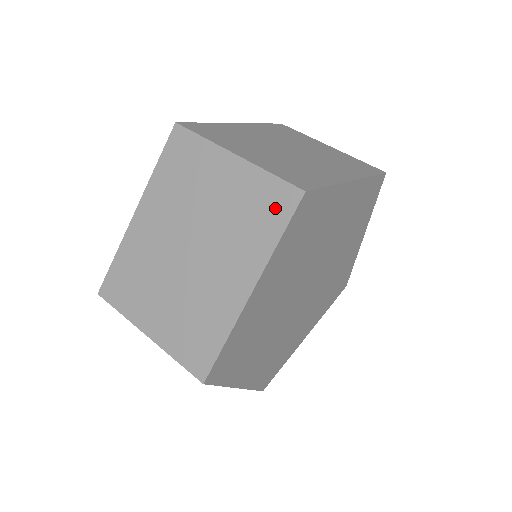
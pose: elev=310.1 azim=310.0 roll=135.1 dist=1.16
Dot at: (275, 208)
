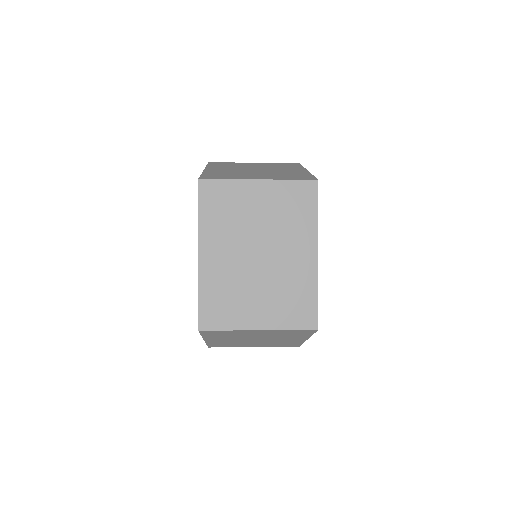
Dot at: (291, 164)
